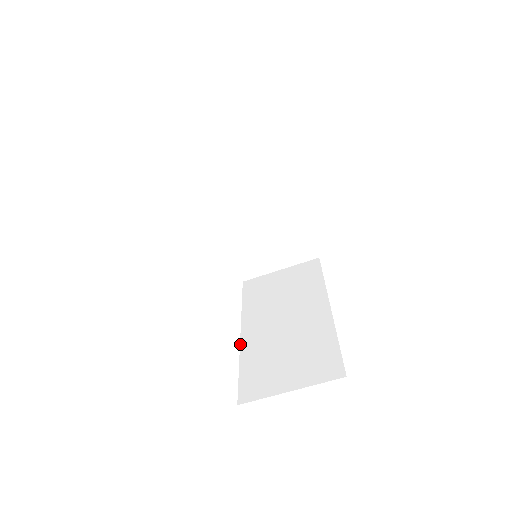
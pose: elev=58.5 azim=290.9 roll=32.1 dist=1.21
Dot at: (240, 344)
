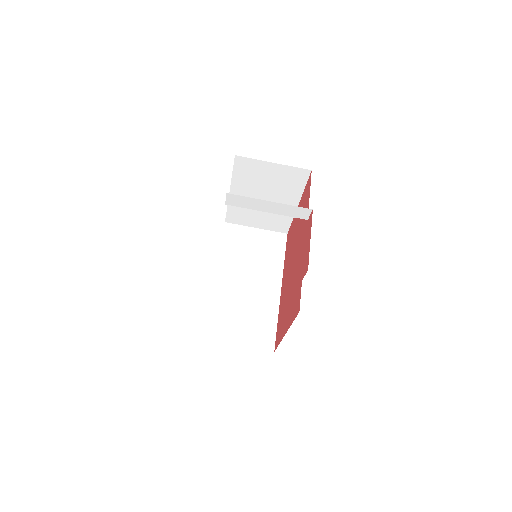
Dot at: (212, 288)
